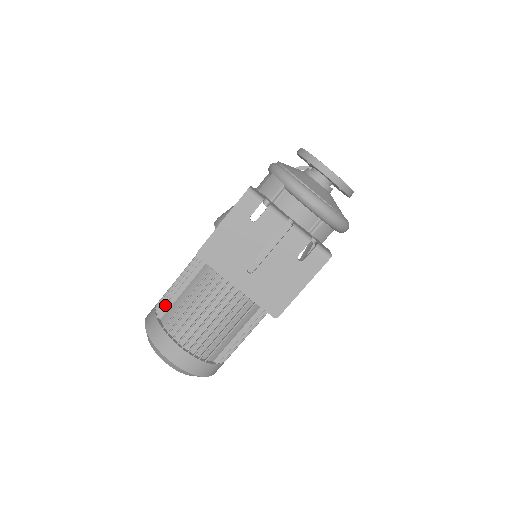
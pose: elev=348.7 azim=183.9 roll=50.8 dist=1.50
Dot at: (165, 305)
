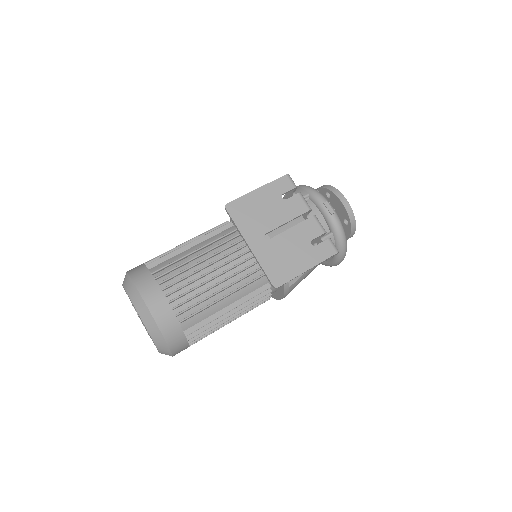
Dot at: (160, 258)
